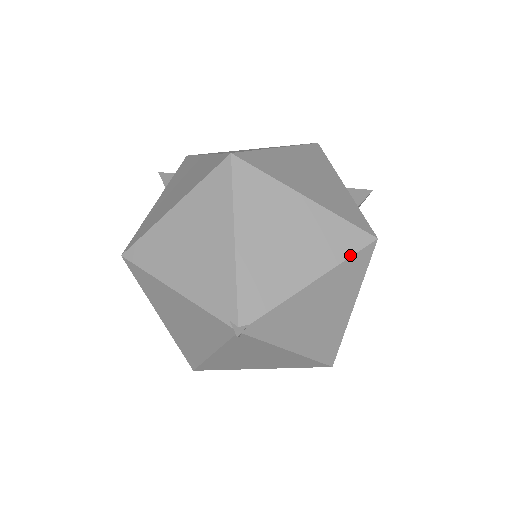
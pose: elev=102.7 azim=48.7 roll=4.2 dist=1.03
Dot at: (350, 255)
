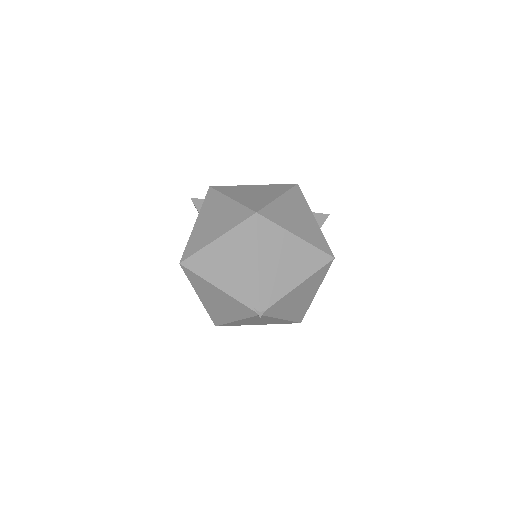
Dot at: (319, 268)
